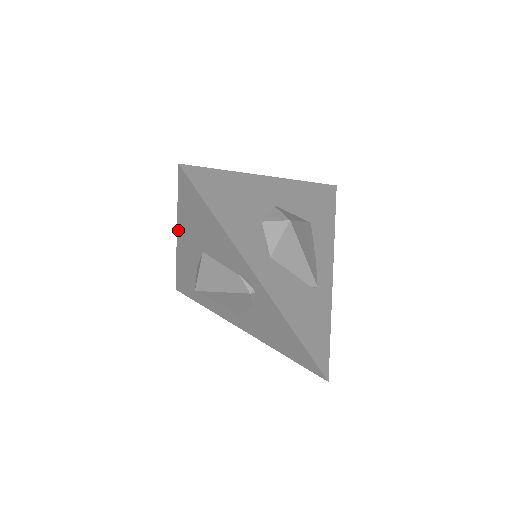
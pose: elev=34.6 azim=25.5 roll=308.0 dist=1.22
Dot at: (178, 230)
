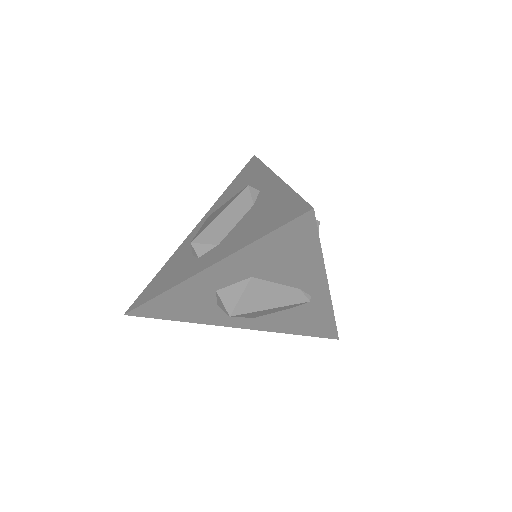
Dot at: (221, 262)
